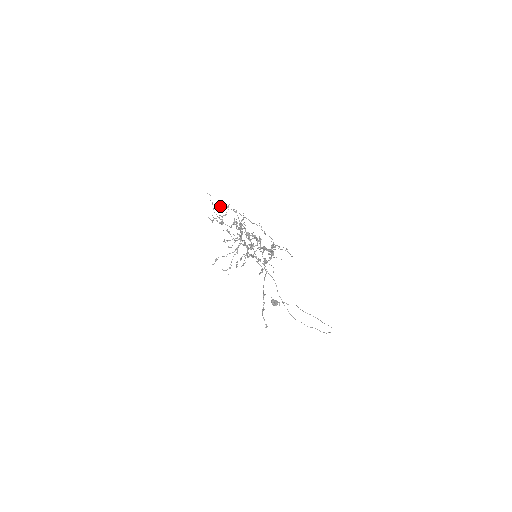
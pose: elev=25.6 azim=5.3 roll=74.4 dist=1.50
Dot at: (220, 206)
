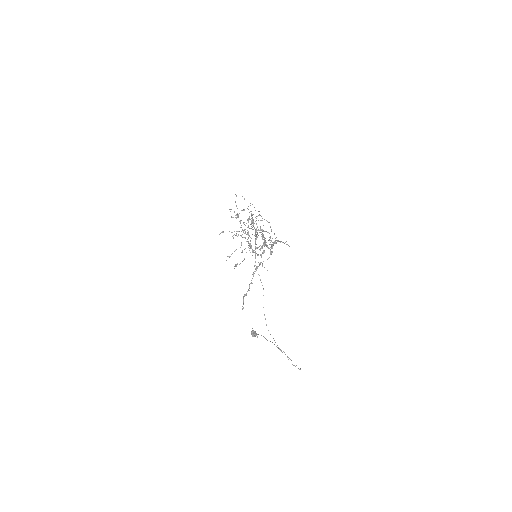
Dot at: (242, 196)
